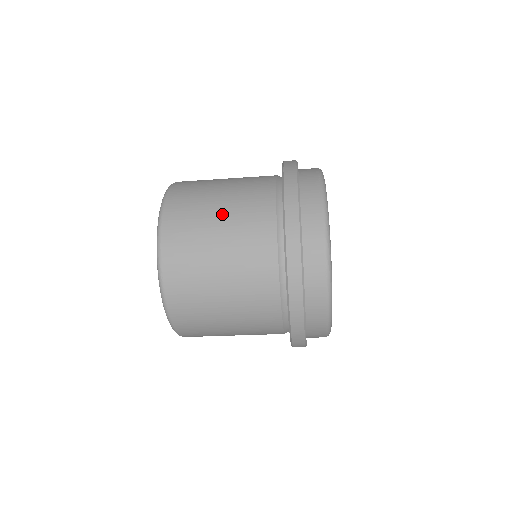
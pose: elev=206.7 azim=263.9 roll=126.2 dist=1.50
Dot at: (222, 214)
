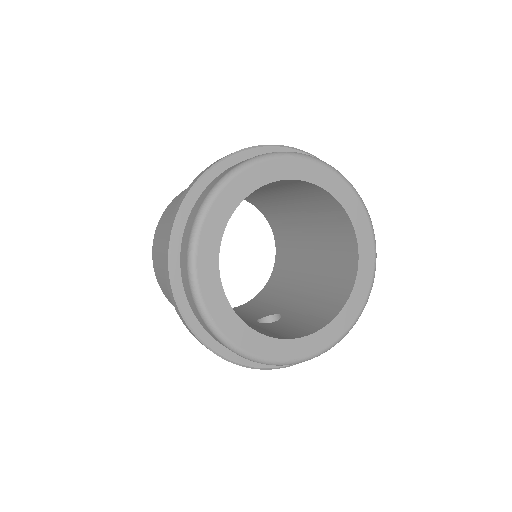
Dot at: occluded
